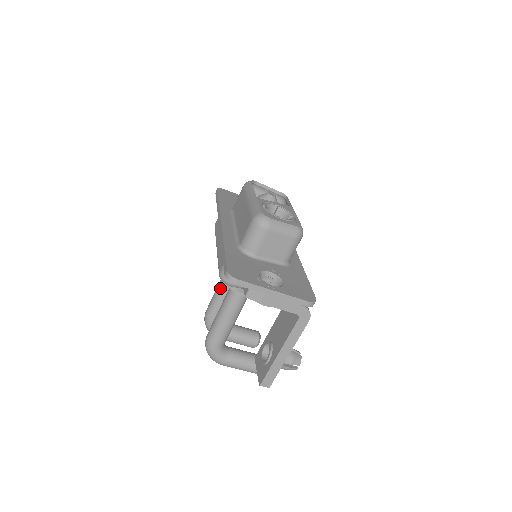
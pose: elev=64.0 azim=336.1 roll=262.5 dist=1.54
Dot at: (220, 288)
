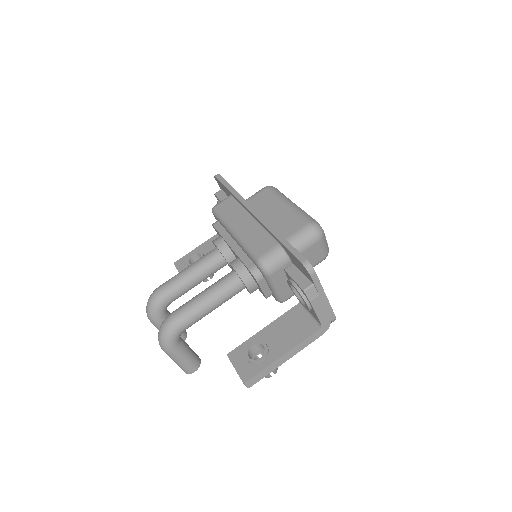
Dot at: (195, 271)
